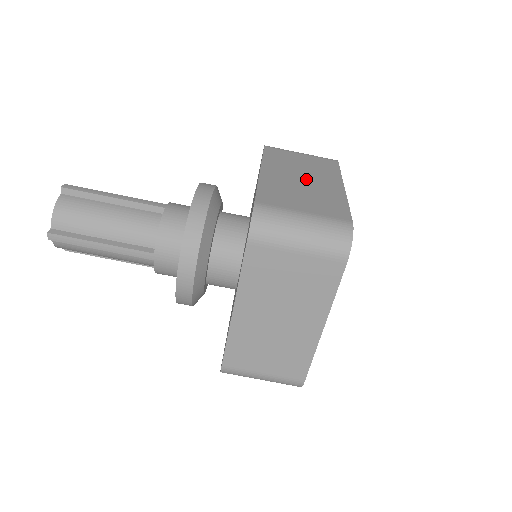
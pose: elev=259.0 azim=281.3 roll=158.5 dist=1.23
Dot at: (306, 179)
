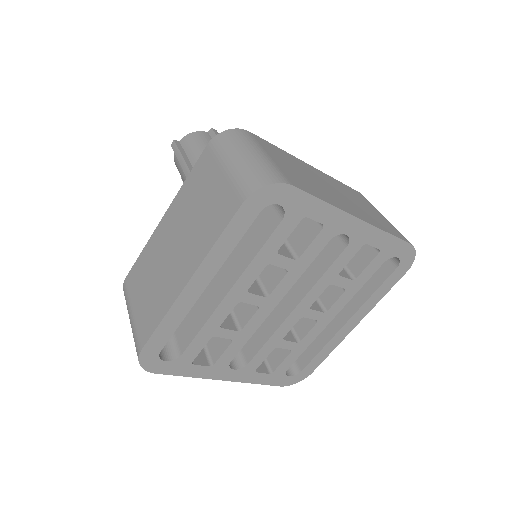
Dot at: (336, 192)
